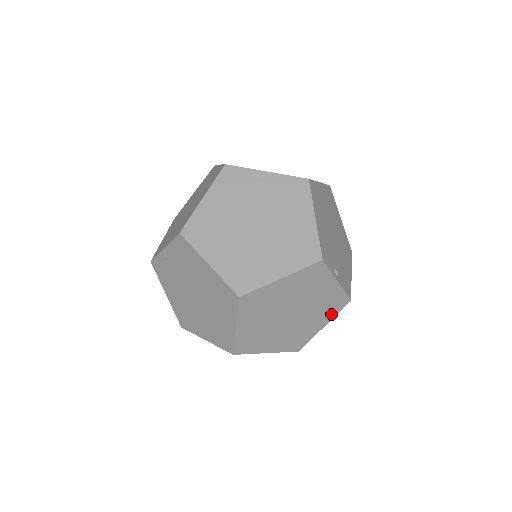
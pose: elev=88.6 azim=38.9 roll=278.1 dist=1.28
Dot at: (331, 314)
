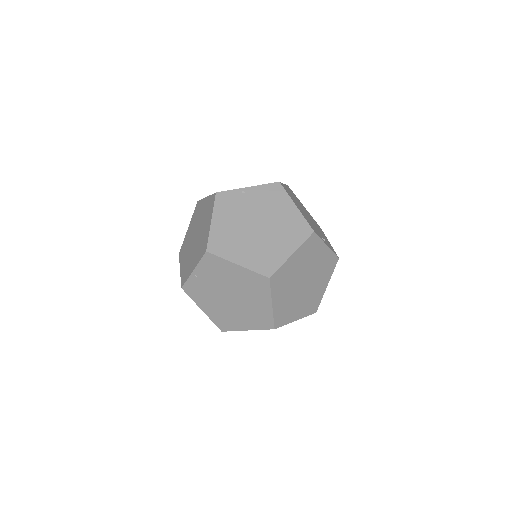
Dot at: (329, 274)
